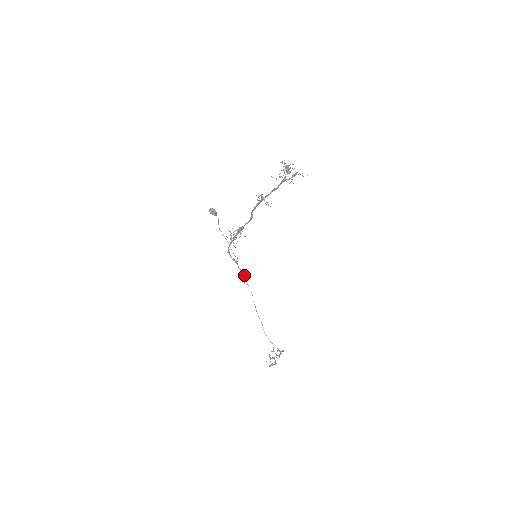
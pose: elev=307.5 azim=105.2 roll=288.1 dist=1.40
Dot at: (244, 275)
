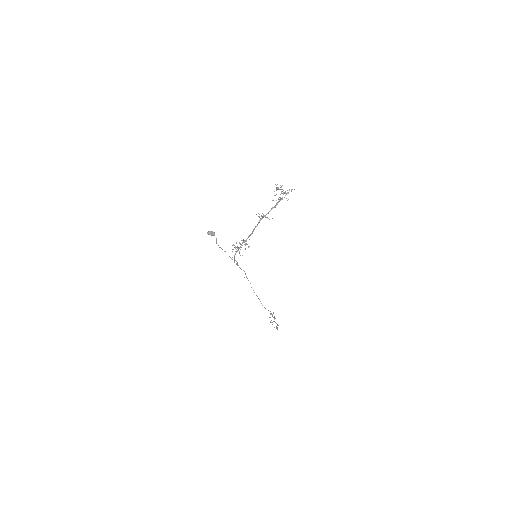
Dot at: occluded
